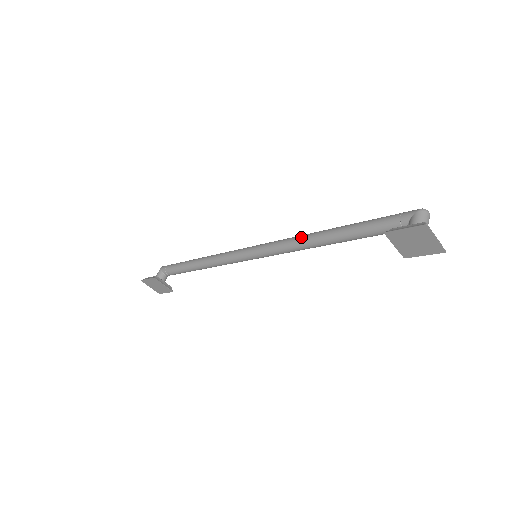
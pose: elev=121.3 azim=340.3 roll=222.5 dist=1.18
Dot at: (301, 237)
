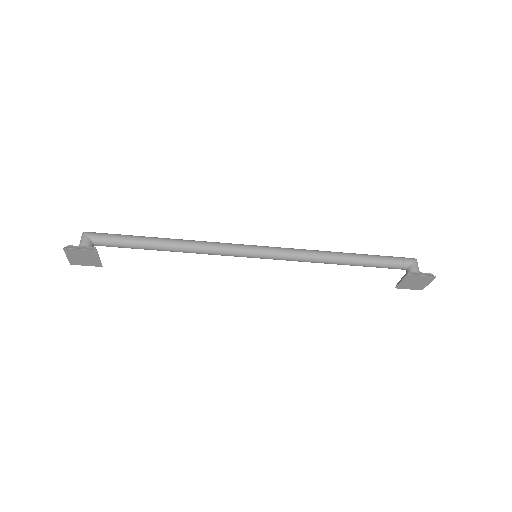
Dot at: (316, 253)
